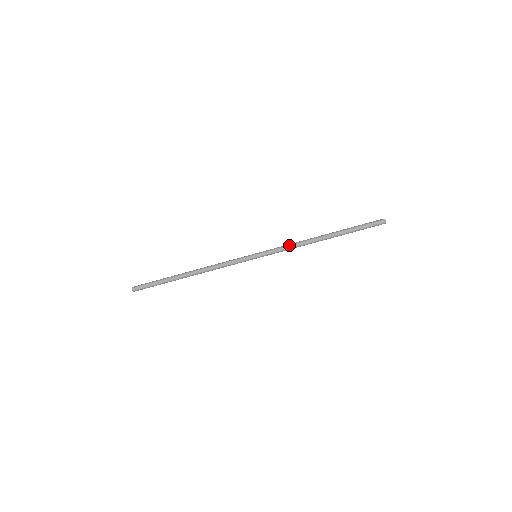
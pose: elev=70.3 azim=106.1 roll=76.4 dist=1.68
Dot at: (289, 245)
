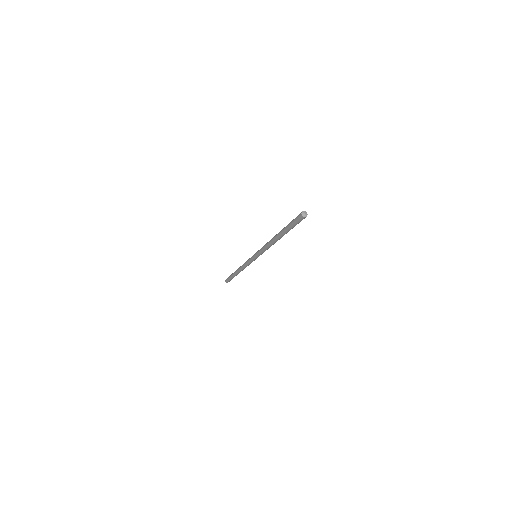
Dot at: (264, 248)
